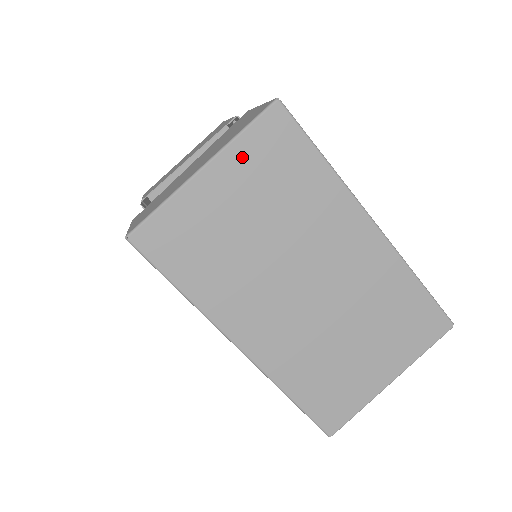
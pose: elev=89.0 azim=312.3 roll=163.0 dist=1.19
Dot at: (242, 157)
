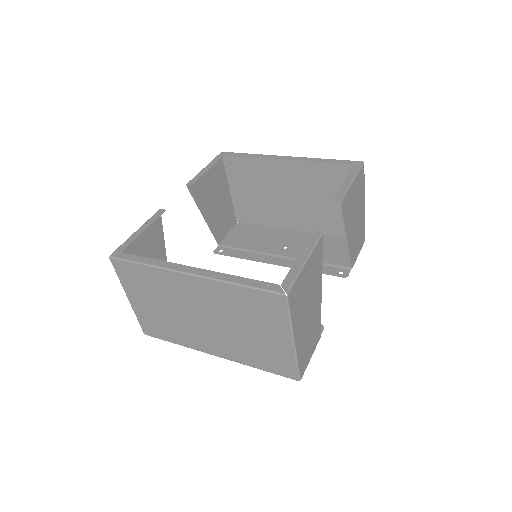
Dot at: (129, 286)
